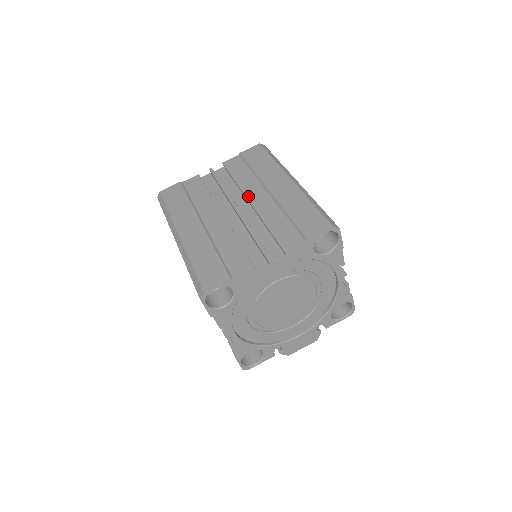
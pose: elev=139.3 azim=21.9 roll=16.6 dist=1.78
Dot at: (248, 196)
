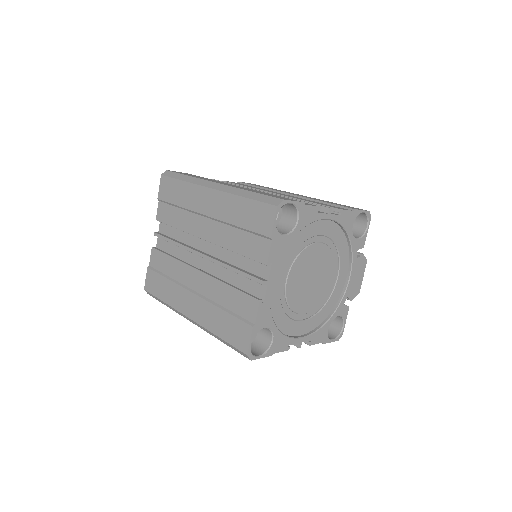
Dot at: (198, 235)
